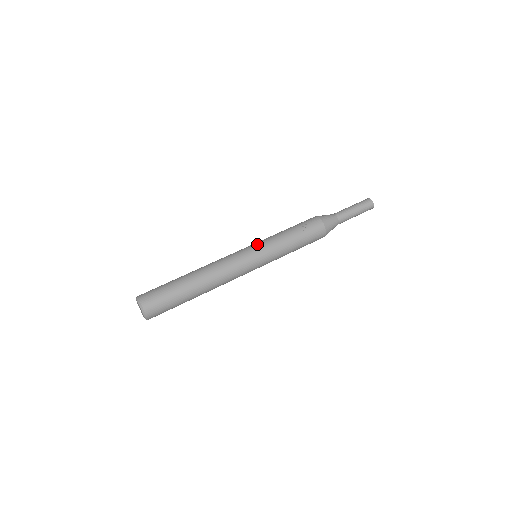
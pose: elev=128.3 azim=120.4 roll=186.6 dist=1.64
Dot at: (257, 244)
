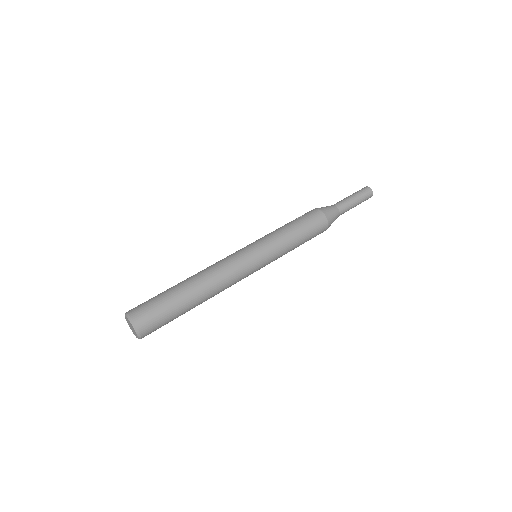
Dot at: occluded
